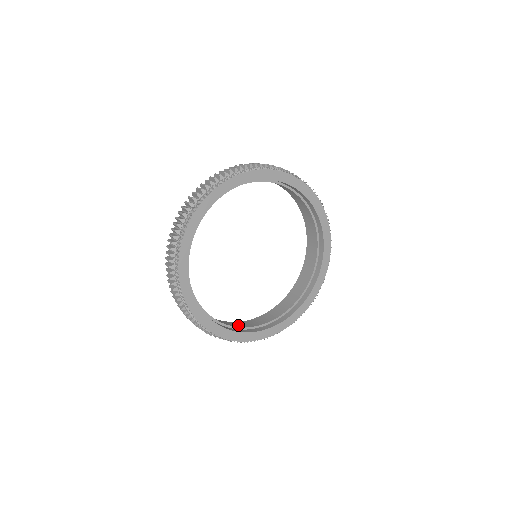
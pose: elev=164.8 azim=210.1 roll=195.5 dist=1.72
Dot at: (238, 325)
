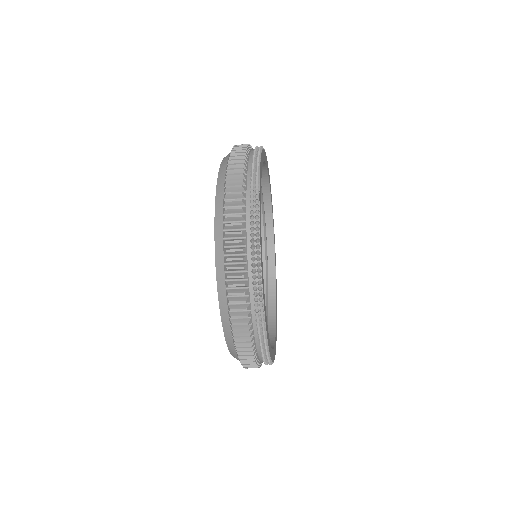
Dot at: occluded
